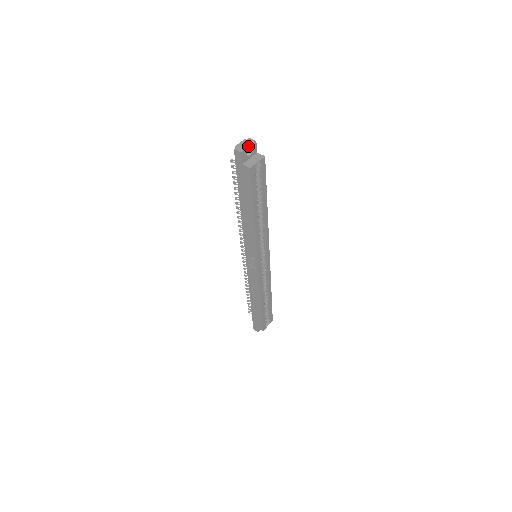
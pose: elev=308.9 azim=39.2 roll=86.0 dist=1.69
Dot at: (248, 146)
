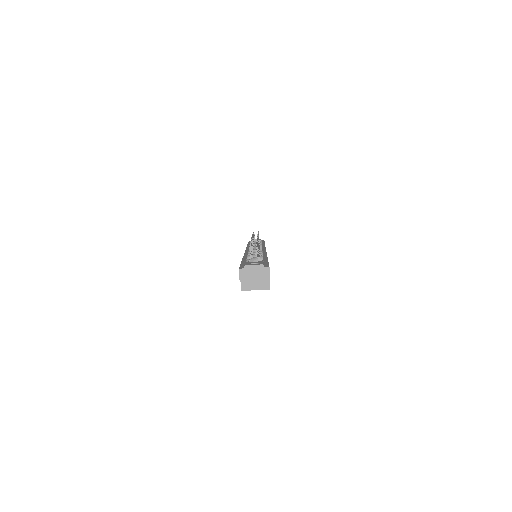
Dot at: (255, 279)
